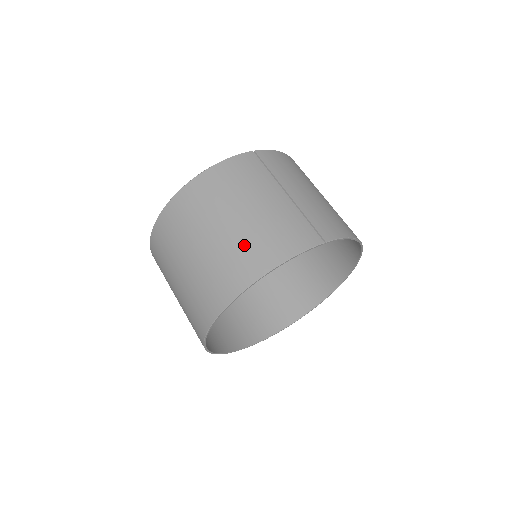
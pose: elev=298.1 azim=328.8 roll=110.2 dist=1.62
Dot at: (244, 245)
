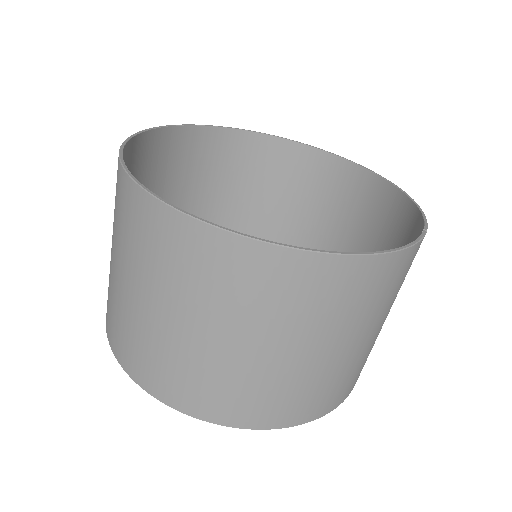
Dot at: (318, 386)
